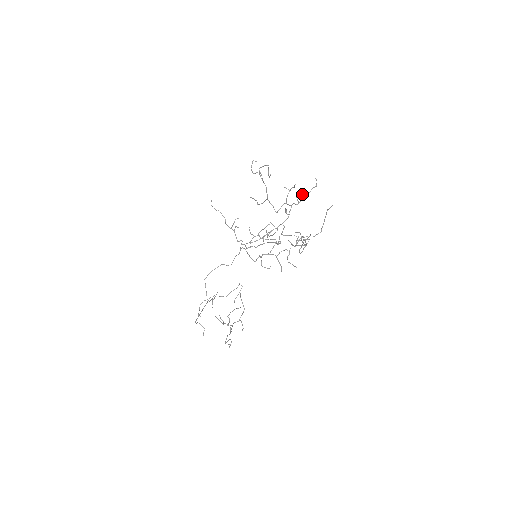
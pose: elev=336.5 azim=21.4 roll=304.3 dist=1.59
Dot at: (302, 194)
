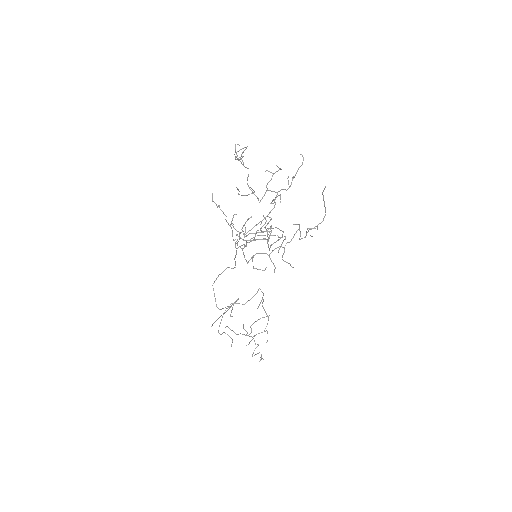
Dot at: occluded
